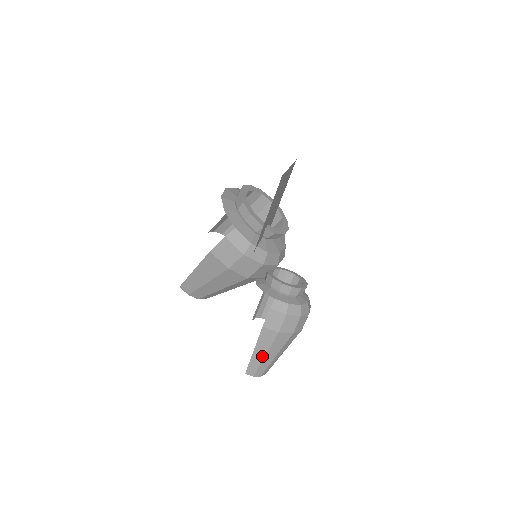
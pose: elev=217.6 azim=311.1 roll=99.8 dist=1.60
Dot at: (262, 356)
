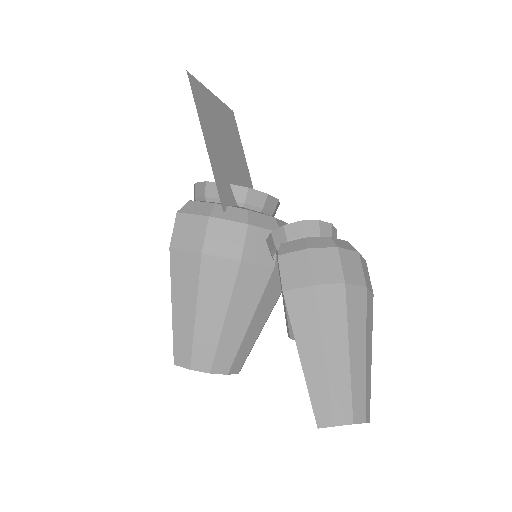
Dot at: (320, 360)
